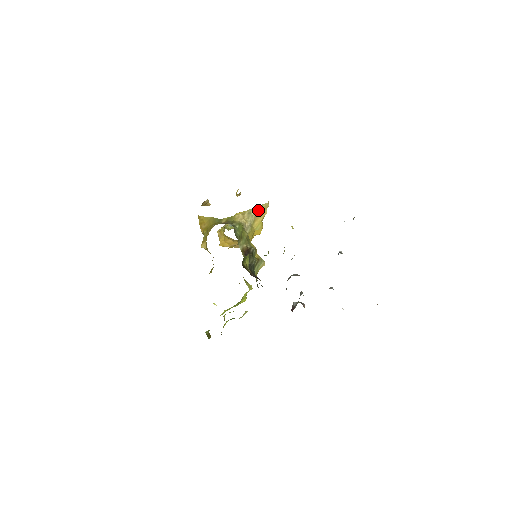
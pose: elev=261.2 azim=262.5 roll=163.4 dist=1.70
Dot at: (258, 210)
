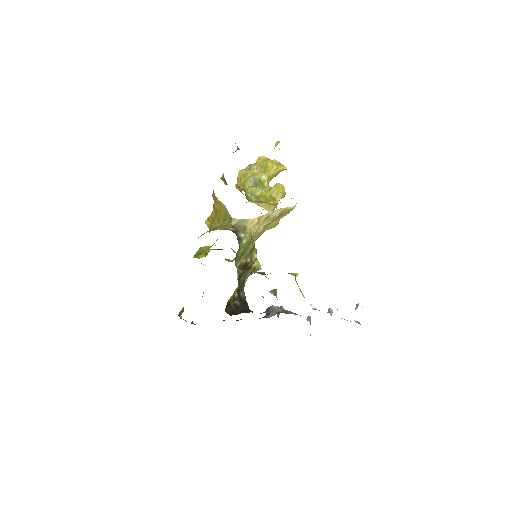
Dot at: (279, 214)
